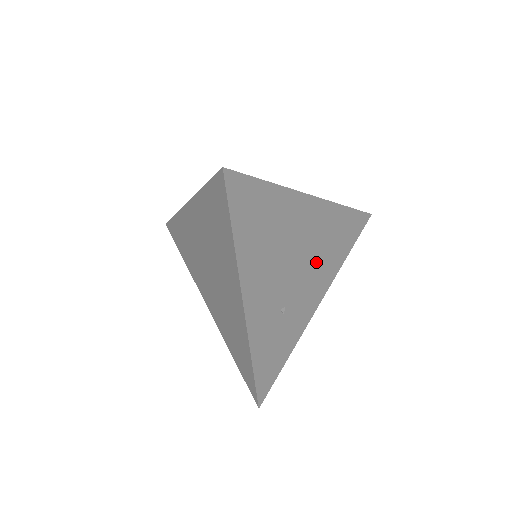
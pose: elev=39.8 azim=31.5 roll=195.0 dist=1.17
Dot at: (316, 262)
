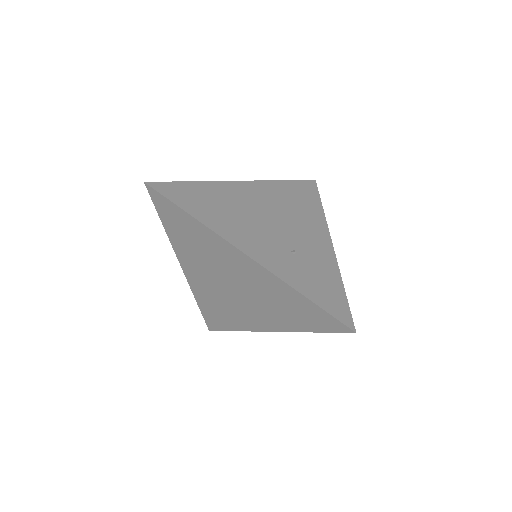
Dot at: (293, 217)
